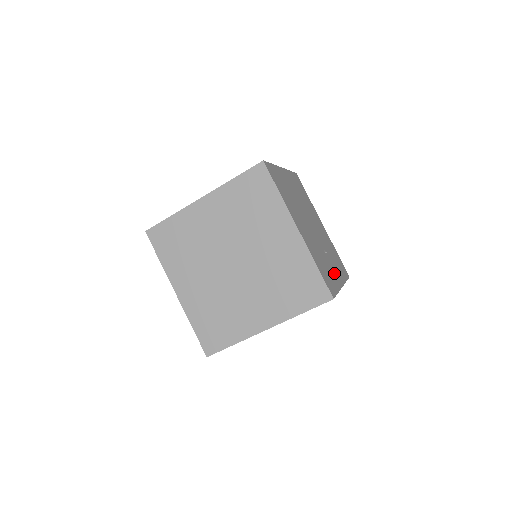
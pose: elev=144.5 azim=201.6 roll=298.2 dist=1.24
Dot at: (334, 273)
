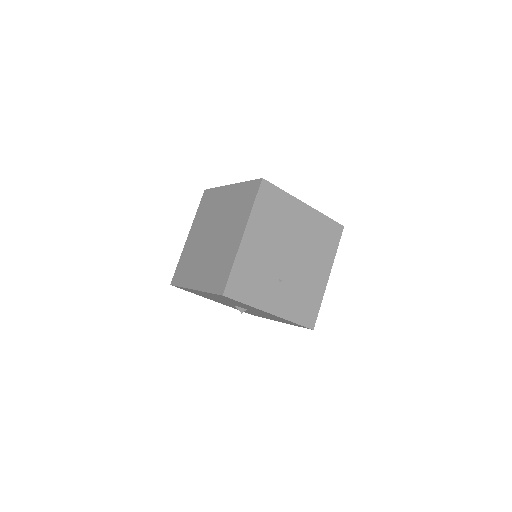
Dot at: (270, 298)
